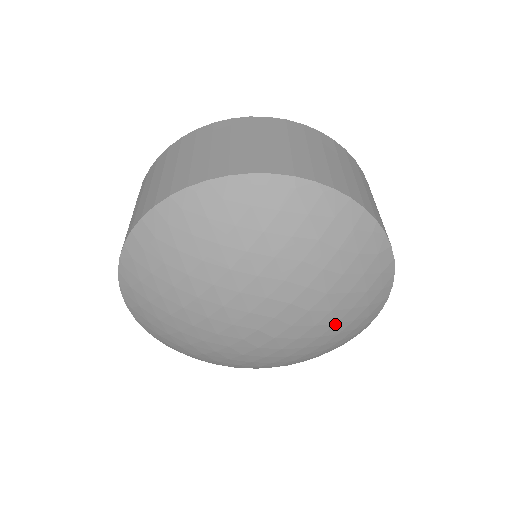
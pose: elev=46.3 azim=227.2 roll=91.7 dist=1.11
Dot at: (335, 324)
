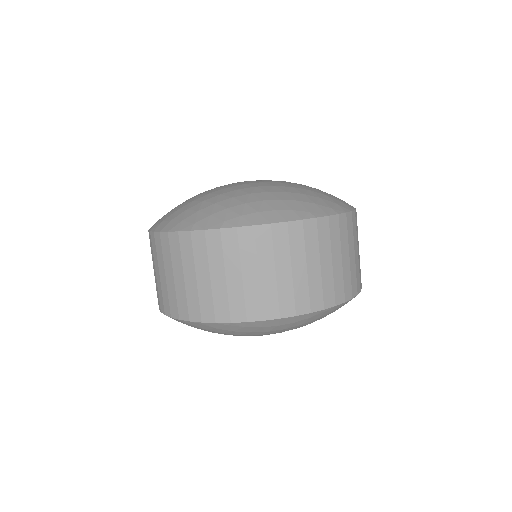
Dot at: occluded
